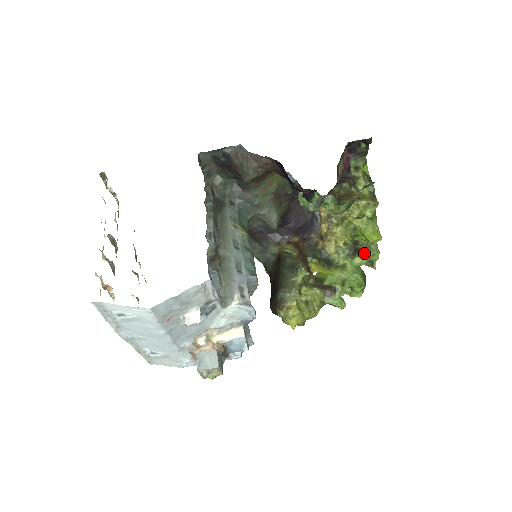
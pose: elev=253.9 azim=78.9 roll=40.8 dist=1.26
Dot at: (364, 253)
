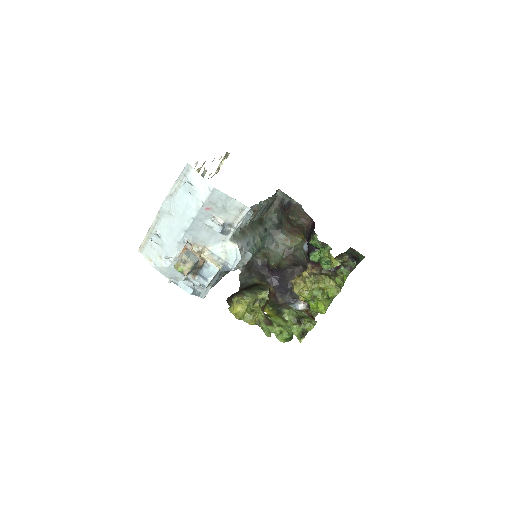
Dot at: (305, 322)
